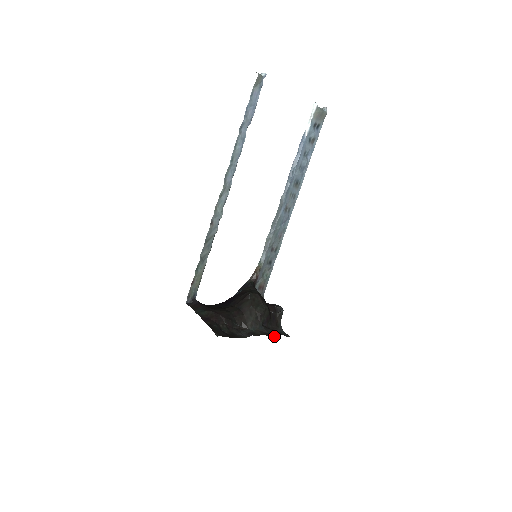
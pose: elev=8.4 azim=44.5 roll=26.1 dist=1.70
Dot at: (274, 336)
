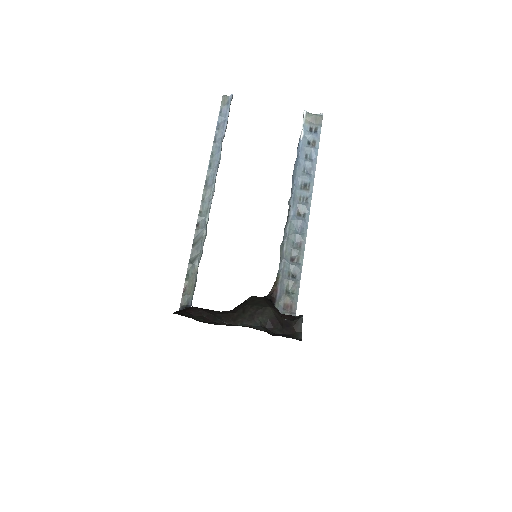
Dot at: (273, 334)
